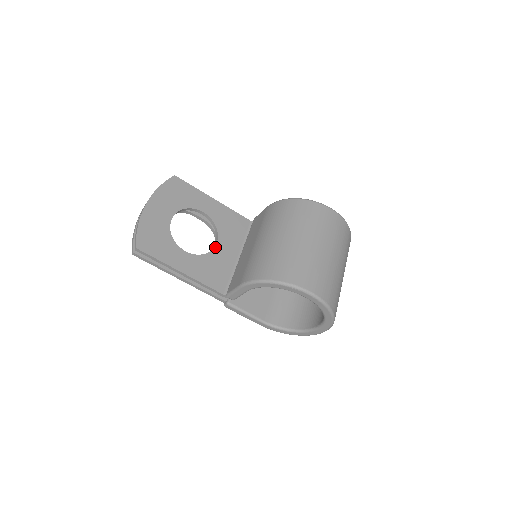
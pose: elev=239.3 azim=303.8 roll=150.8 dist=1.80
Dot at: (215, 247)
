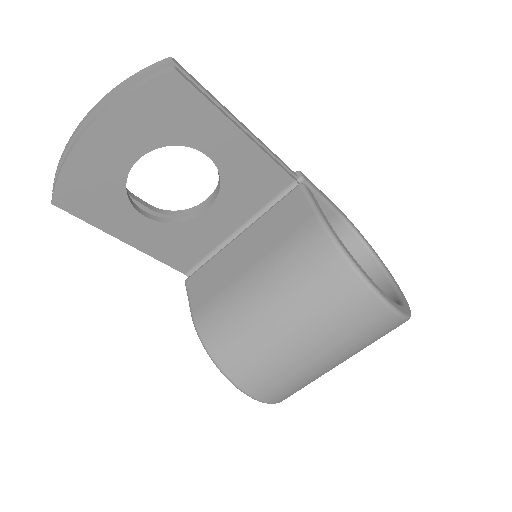
Dot at: (202, 214)
